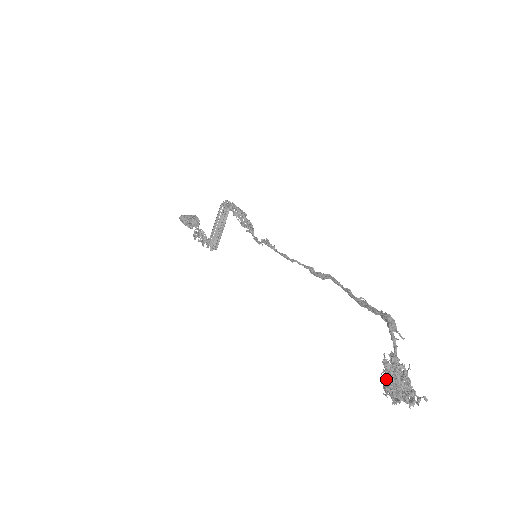
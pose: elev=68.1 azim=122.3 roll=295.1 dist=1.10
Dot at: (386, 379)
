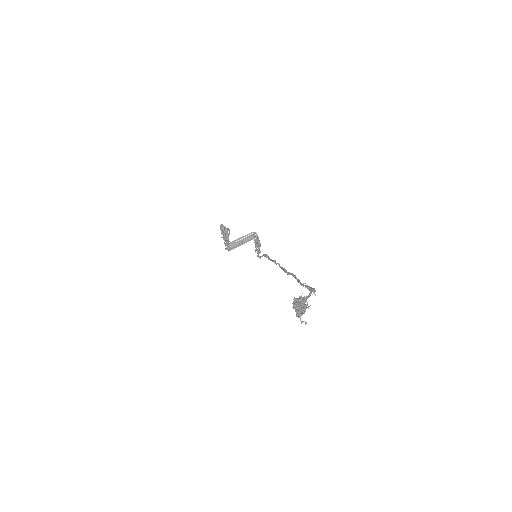
Dot at: occluded
